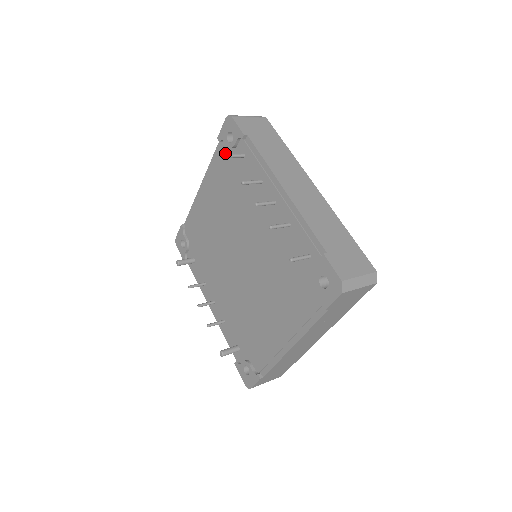
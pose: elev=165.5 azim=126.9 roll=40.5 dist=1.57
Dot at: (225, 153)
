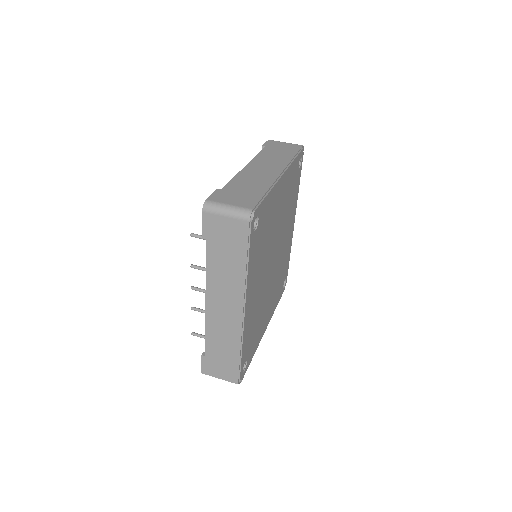
Dot at: occluded
